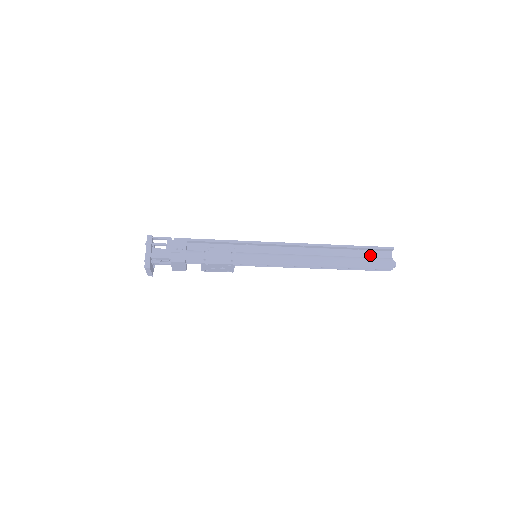
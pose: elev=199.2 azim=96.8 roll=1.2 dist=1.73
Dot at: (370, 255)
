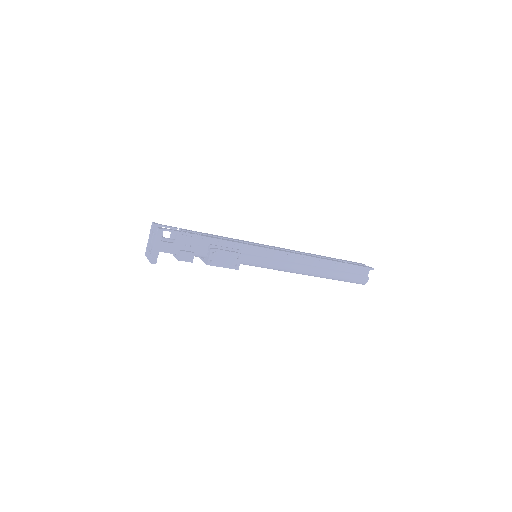
Dot at: (352, 270)
